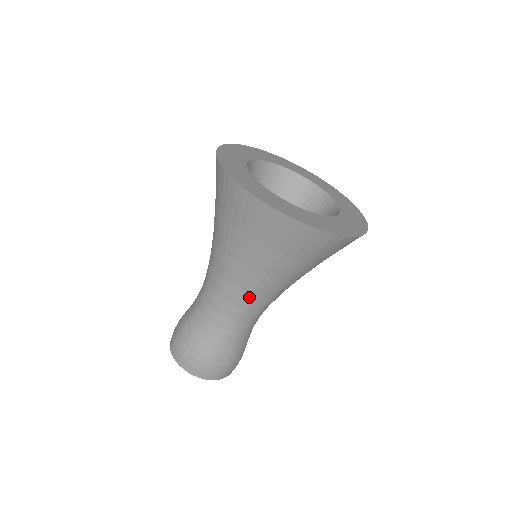
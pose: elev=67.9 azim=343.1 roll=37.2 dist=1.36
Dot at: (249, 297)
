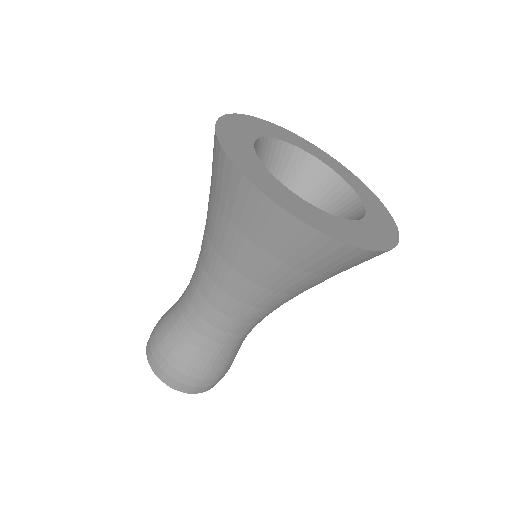
Dot at: occluded
